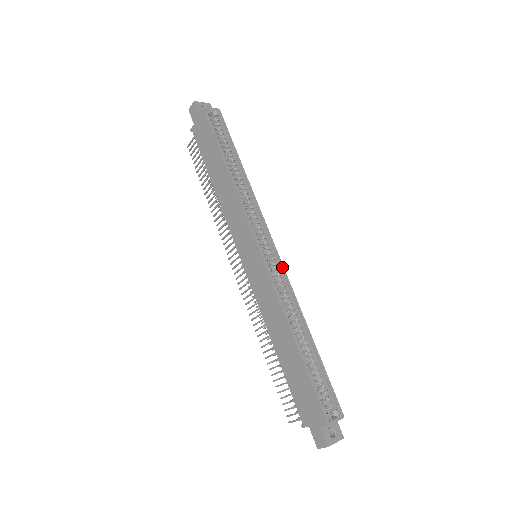
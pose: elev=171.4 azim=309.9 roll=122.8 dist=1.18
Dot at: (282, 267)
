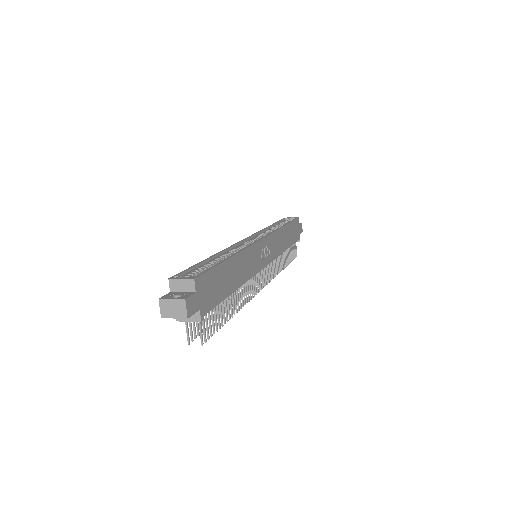
Dot at: (255, 242)
